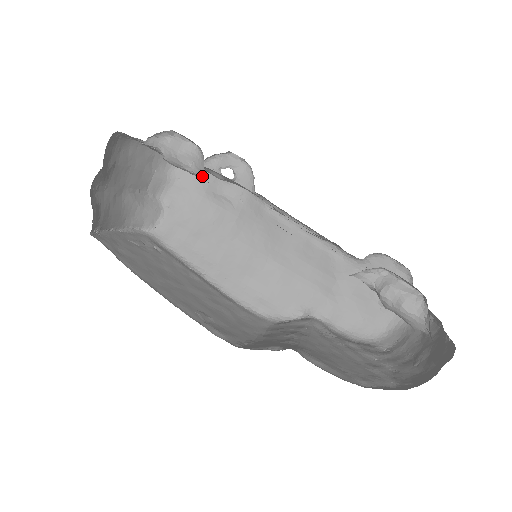
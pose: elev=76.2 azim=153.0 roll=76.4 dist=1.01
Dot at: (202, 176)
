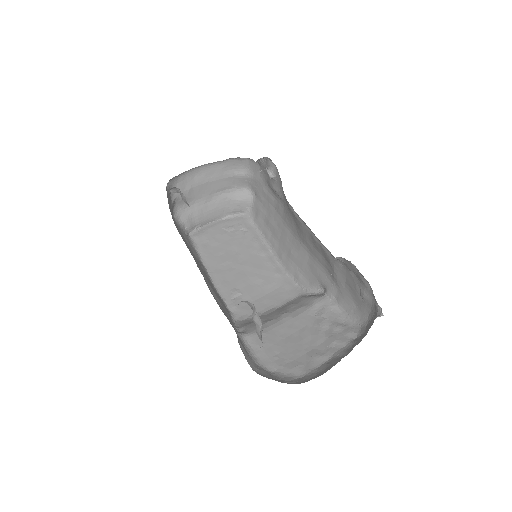
Dot at: occluded
